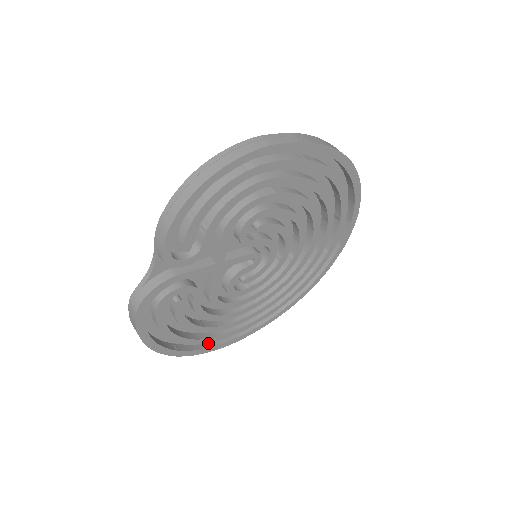
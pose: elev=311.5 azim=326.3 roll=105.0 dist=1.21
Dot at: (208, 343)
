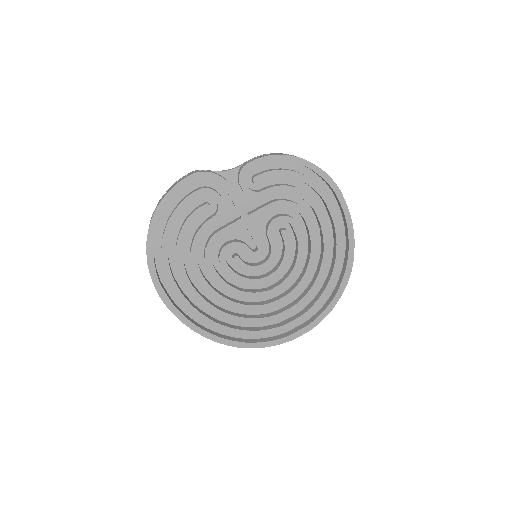
Dot at: (159, 277)
